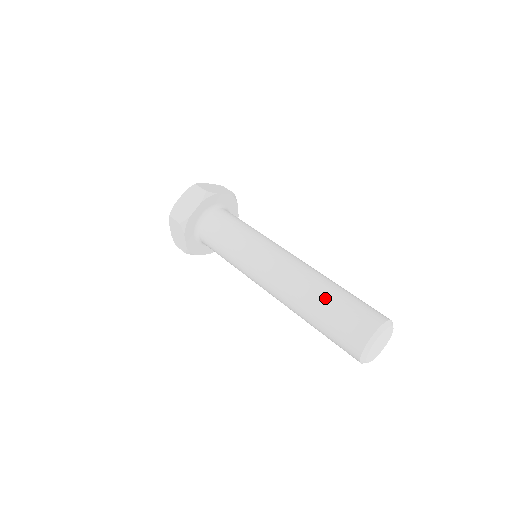
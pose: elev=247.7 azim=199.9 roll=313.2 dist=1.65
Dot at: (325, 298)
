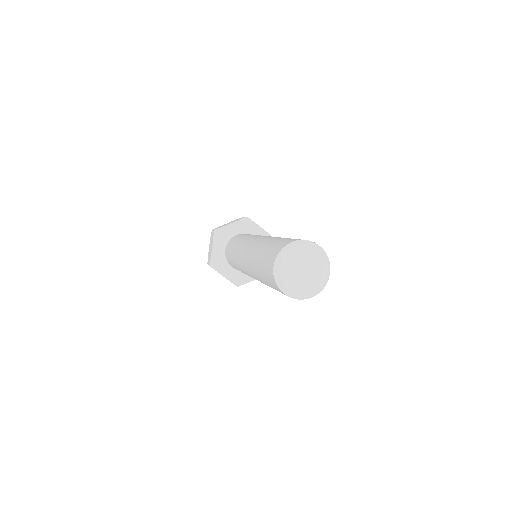
Dot at: (257, 257)
